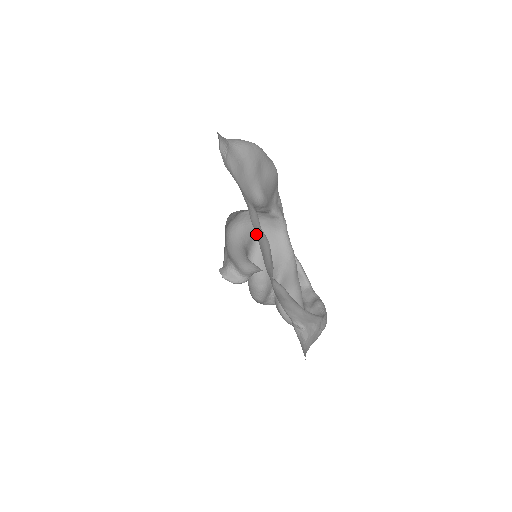
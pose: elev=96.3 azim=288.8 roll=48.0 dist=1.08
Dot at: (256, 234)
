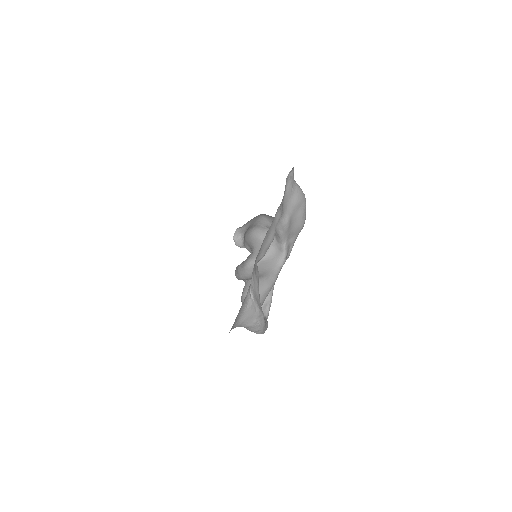
Dot at: (273, 220)
